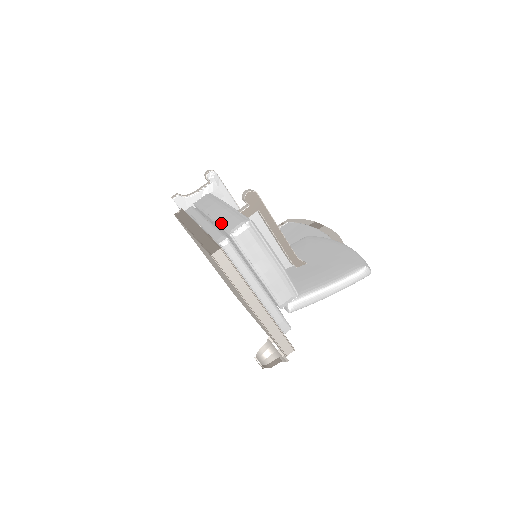
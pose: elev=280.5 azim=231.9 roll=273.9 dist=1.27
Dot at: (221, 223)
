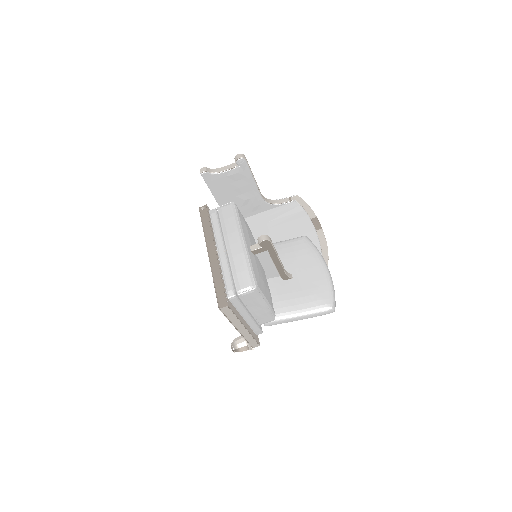
Dot at: (234, 271)
